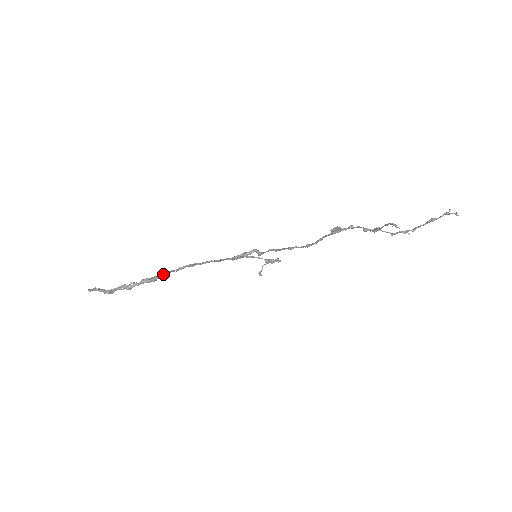
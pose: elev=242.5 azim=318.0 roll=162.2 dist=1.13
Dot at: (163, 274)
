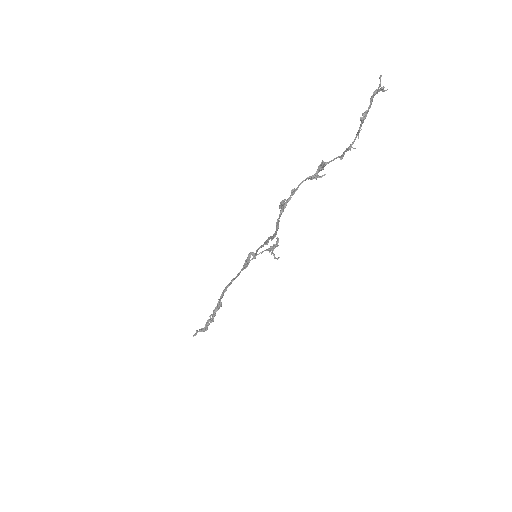
Dot at: (218, 304)
